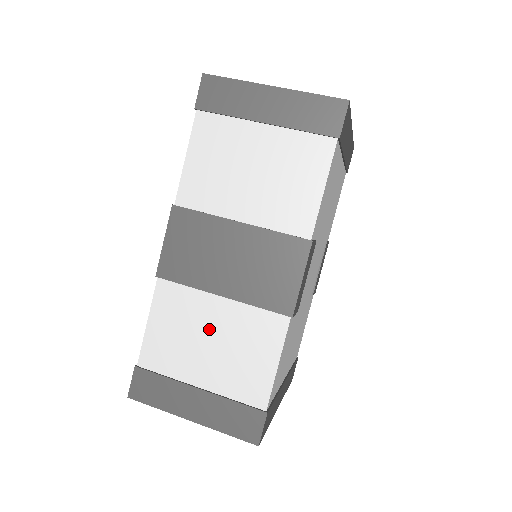
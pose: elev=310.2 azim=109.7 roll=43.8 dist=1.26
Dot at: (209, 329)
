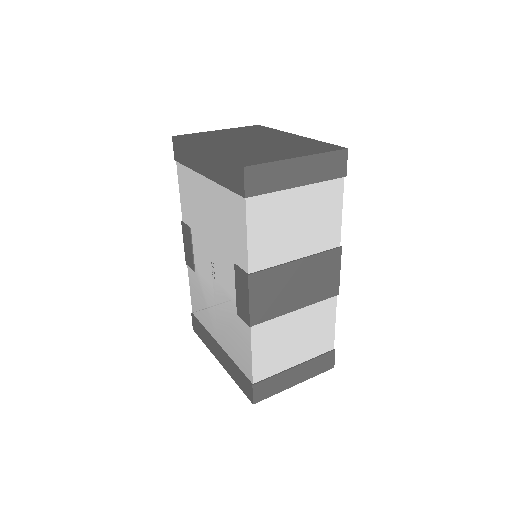
Dot at: (293, 332)
